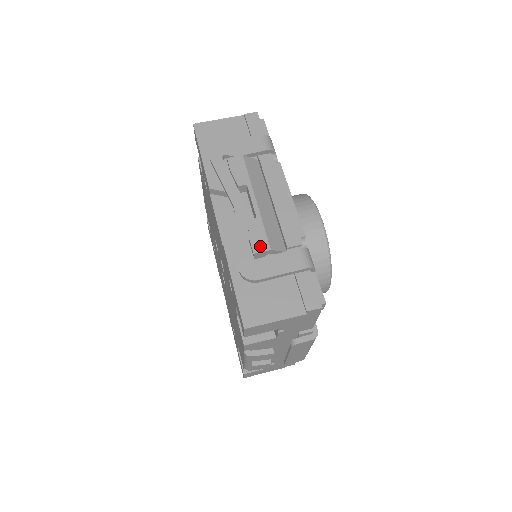
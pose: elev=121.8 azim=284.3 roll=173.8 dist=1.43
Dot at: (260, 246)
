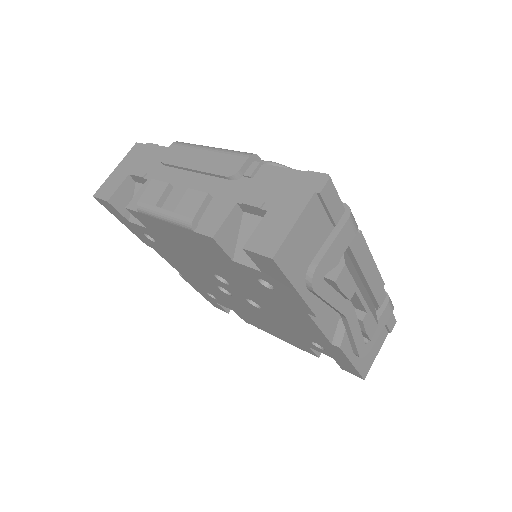
Dot at: (373, 331)
